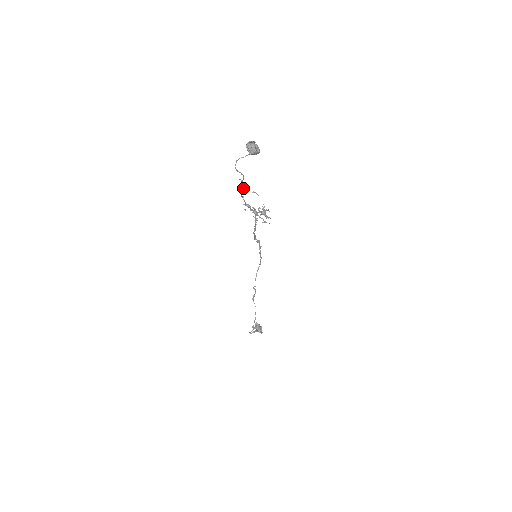
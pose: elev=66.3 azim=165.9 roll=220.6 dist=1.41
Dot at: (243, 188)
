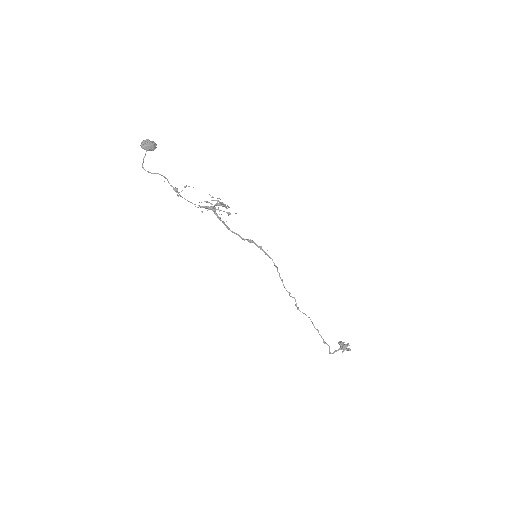
Dot at: (174, 188)
